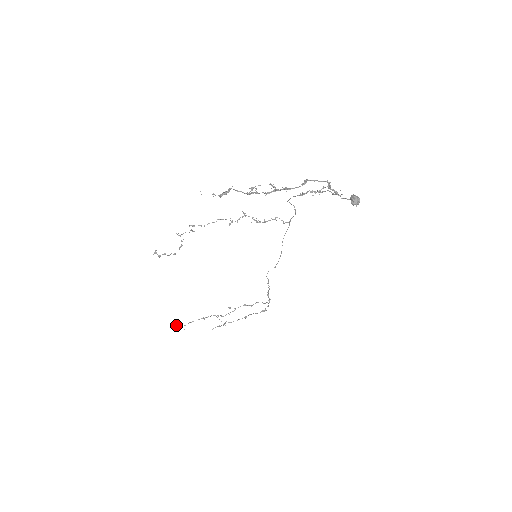
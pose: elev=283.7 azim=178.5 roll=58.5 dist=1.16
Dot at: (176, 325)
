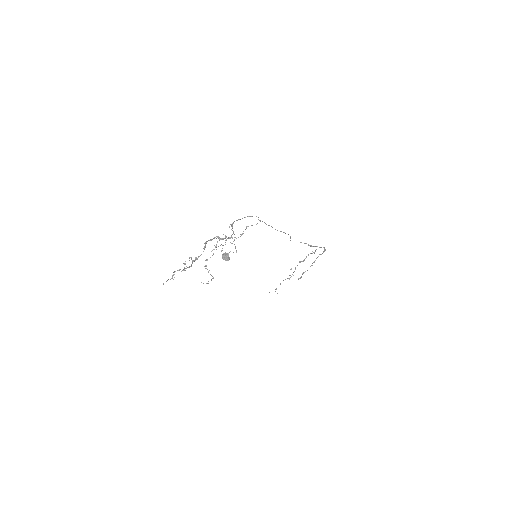
Dot at: occluded
